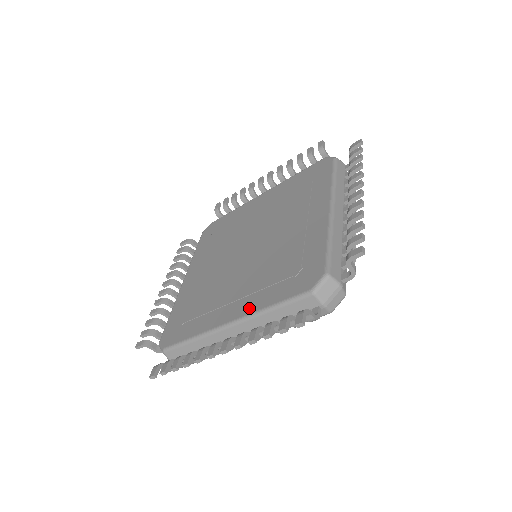
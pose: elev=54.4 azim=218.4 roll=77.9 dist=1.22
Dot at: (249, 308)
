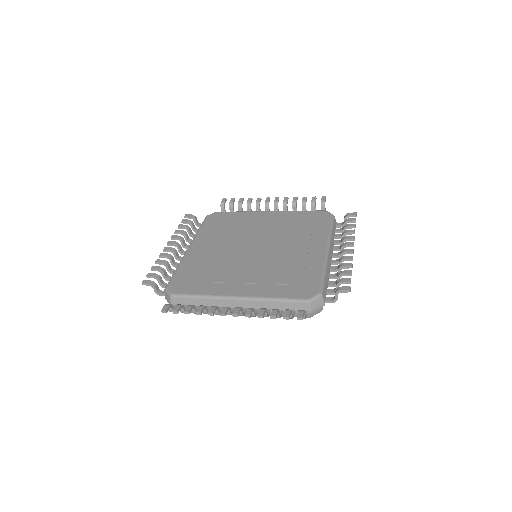
Dot at: (256, 293)
